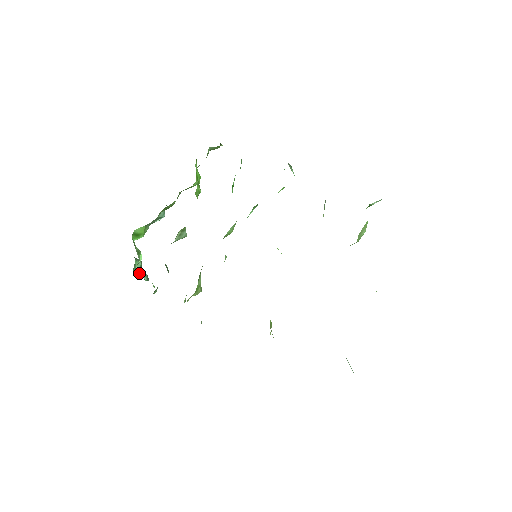
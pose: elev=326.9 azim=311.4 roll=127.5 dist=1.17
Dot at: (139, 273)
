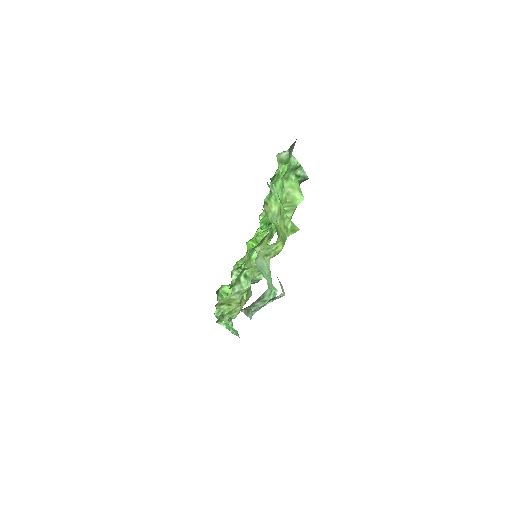
Dot at: occluded
